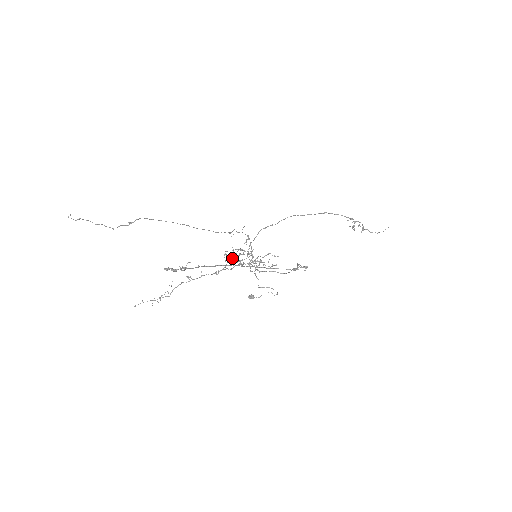
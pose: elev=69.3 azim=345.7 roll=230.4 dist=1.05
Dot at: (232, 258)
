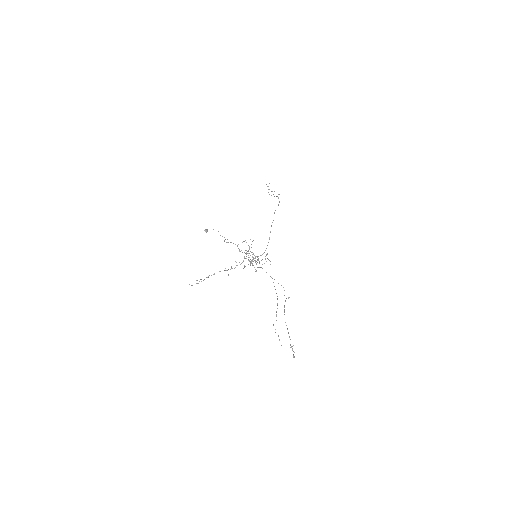
Dot at: (250, 261)
